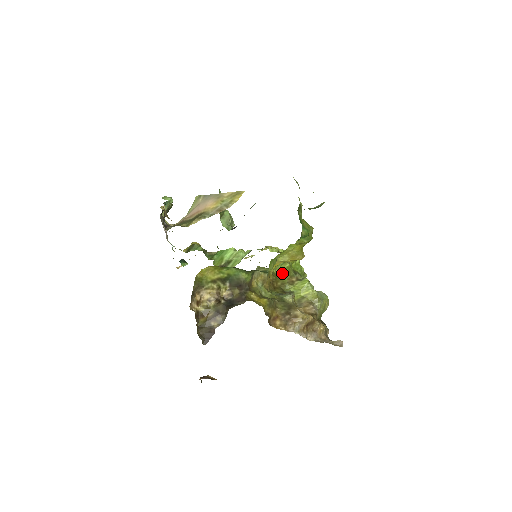
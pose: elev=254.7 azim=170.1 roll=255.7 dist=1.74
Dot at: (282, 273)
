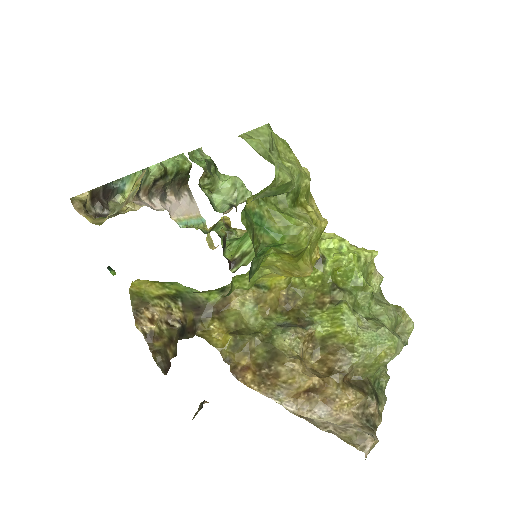
Dot at: (309, 285)
